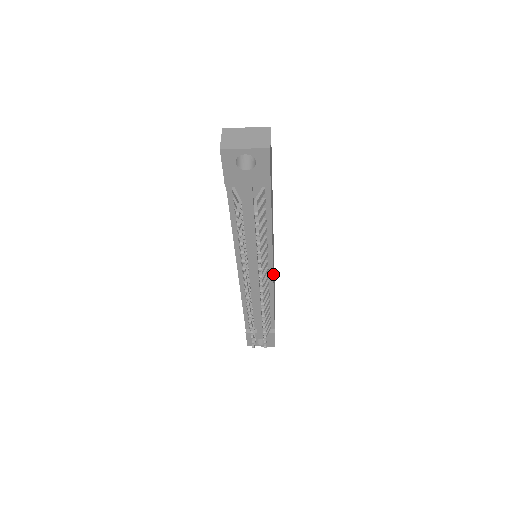
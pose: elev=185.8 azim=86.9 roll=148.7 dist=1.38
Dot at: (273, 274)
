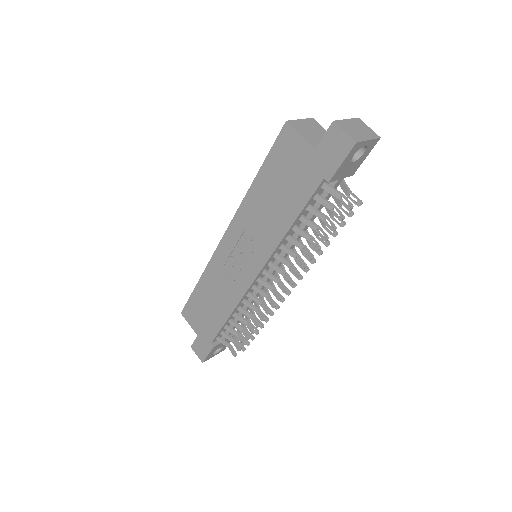
Dot at: occluded
